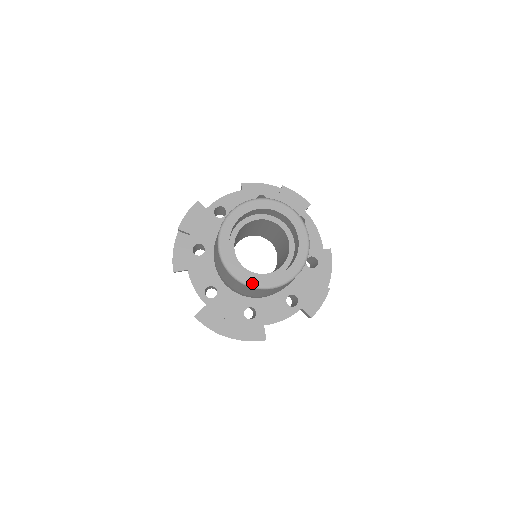
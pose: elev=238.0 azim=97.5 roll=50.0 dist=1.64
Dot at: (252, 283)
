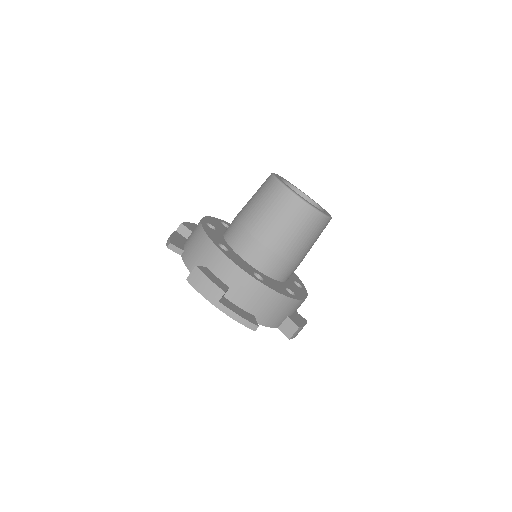
Dot at: (302, 198)
